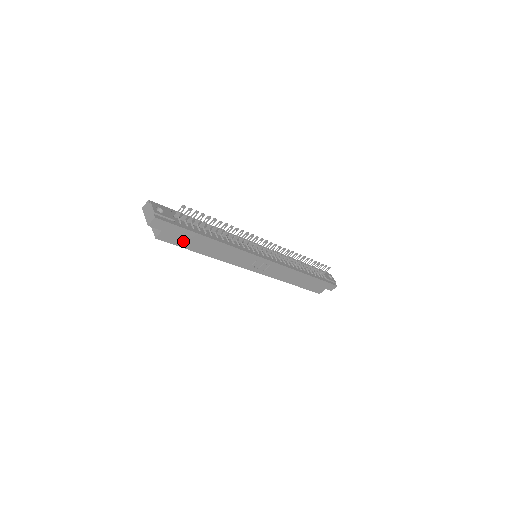
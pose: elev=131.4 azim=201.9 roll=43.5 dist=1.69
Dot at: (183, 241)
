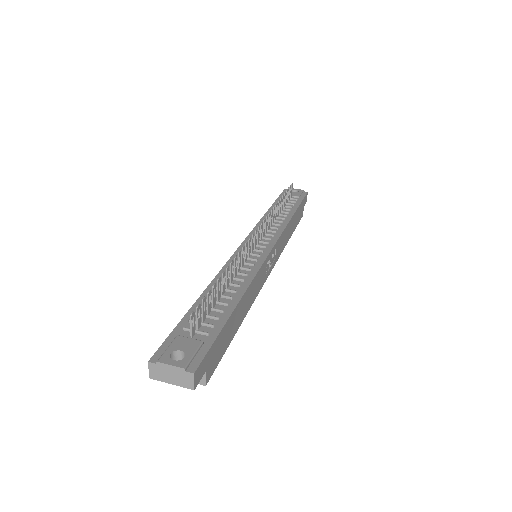
Dot at: (223, 345)
